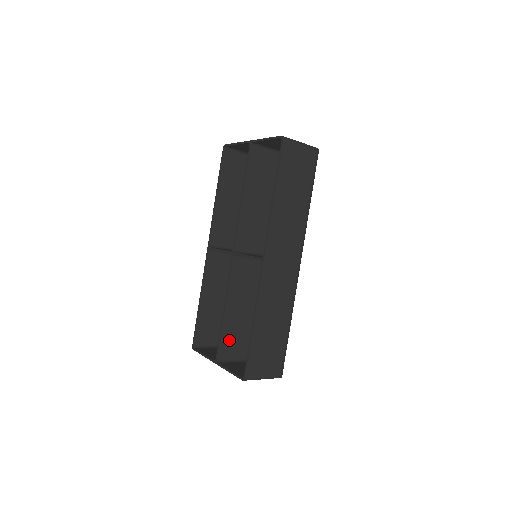
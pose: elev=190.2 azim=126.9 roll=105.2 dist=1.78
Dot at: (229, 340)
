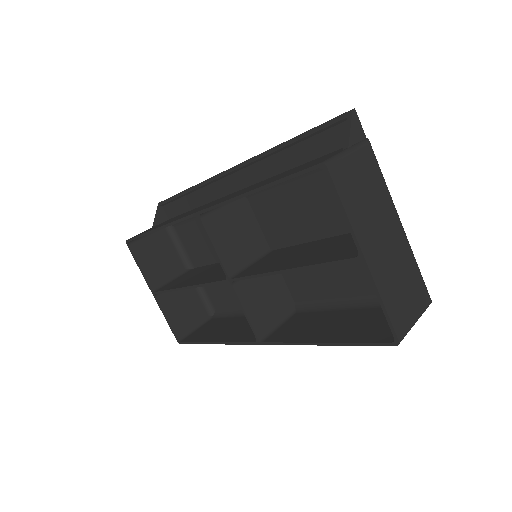
Dot at: occluded
